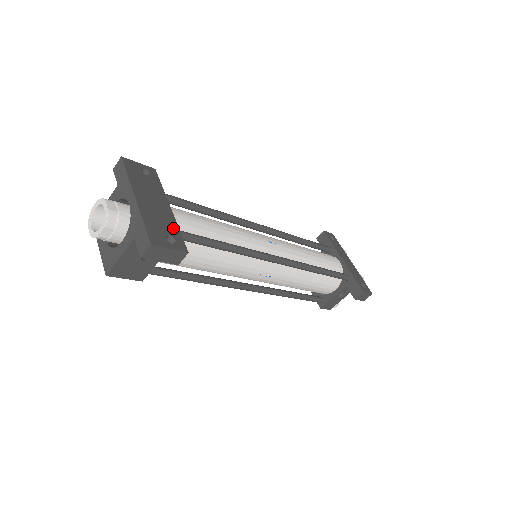
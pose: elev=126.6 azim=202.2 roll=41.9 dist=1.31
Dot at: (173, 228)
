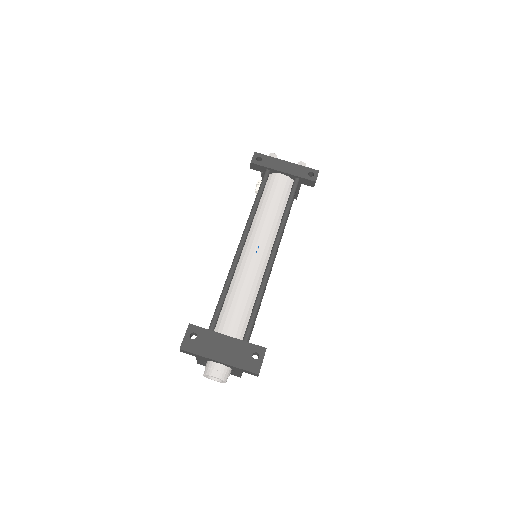
Dot at: (246, 347)
